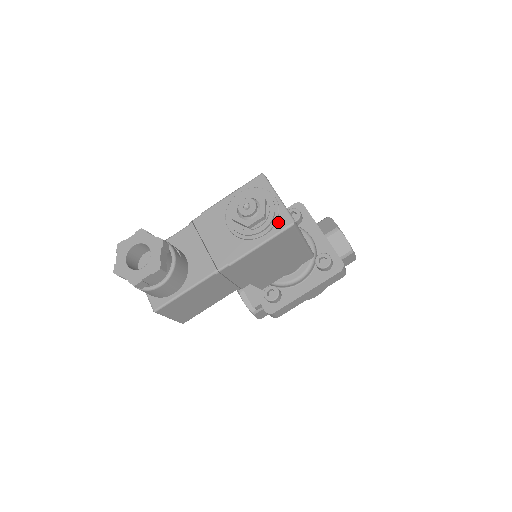
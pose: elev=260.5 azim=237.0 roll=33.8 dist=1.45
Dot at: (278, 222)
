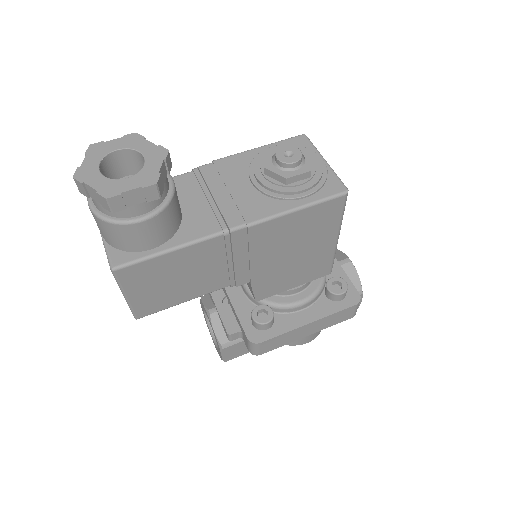
Dot at: (325, 186)
